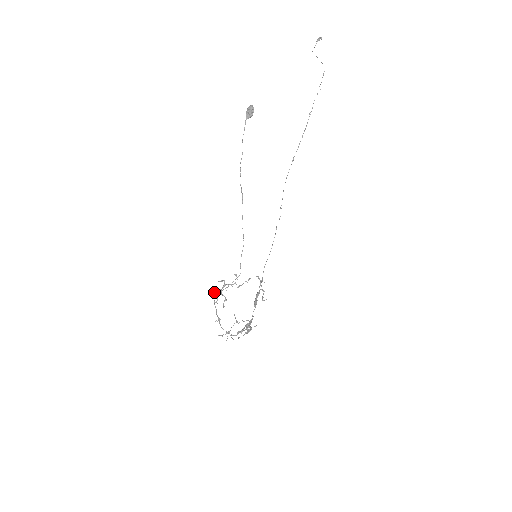
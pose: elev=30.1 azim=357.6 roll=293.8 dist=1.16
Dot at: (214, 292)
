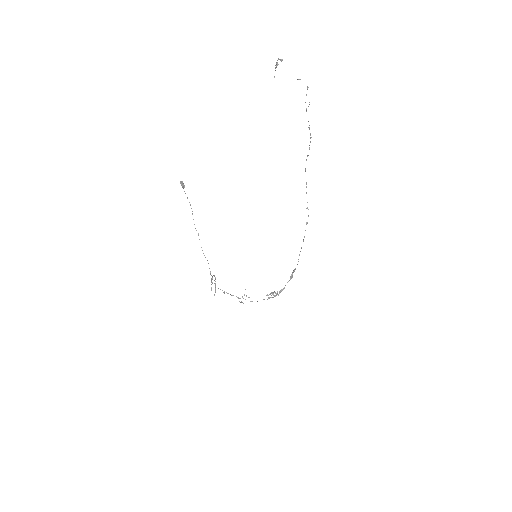
Dot at: occluded
